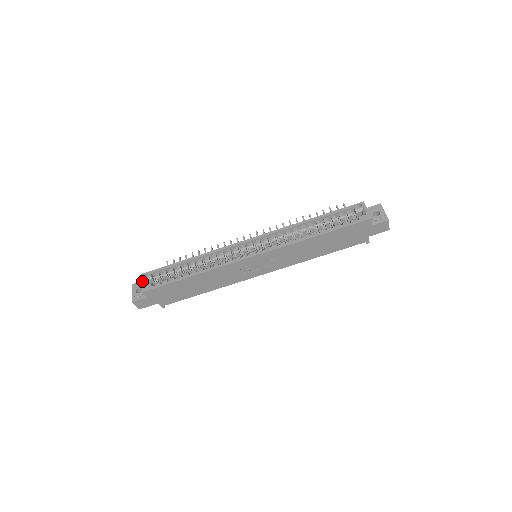
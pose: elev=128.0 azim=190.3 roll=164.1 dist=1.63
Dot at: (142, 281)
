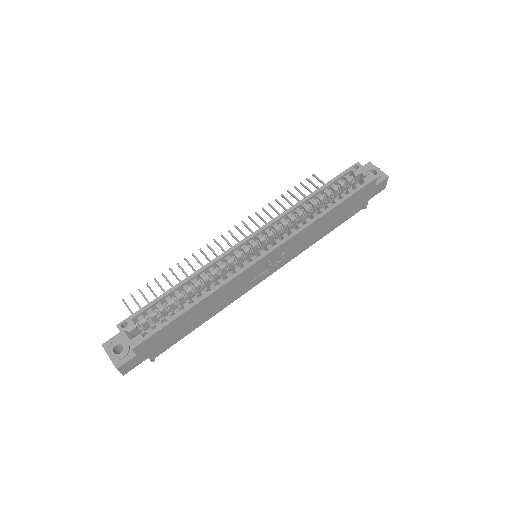
Dot at: (123, 334)
